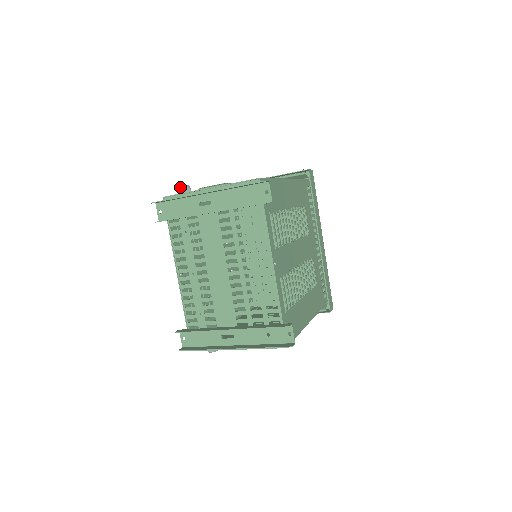
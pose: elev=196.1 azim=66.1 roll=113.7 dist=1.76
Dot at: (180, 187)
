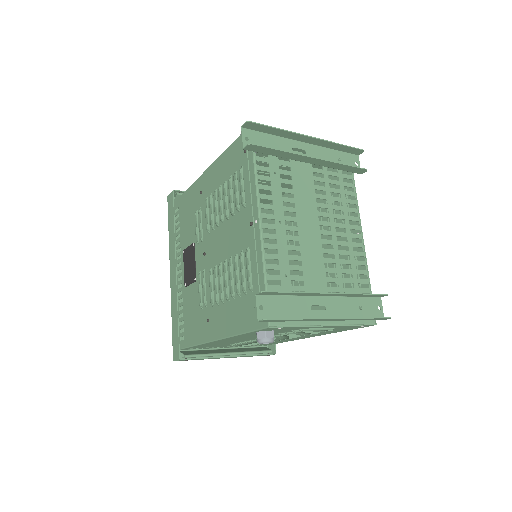
Dot at: occluded
